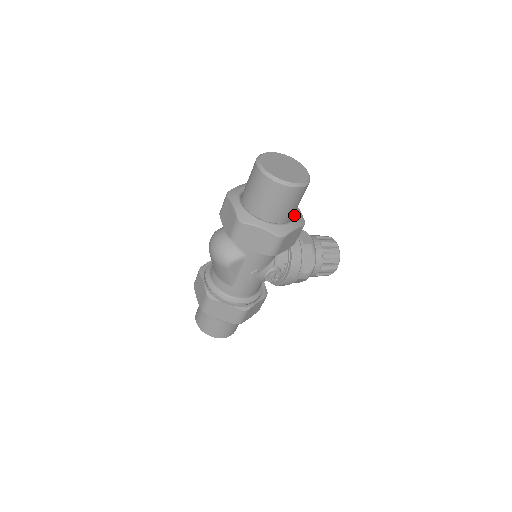
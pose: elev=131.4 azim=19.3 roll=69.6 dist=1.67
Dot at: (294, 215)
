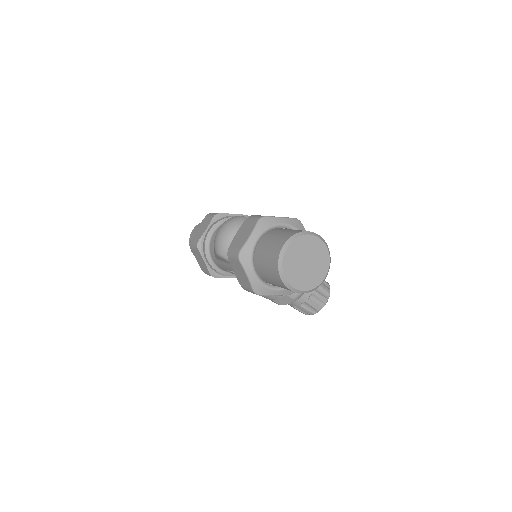
Dot at: occluded
